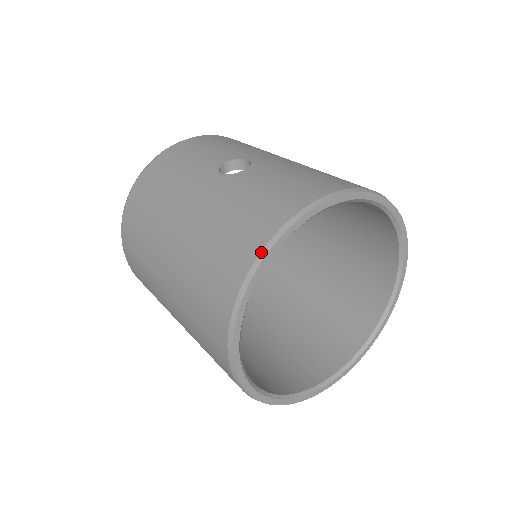
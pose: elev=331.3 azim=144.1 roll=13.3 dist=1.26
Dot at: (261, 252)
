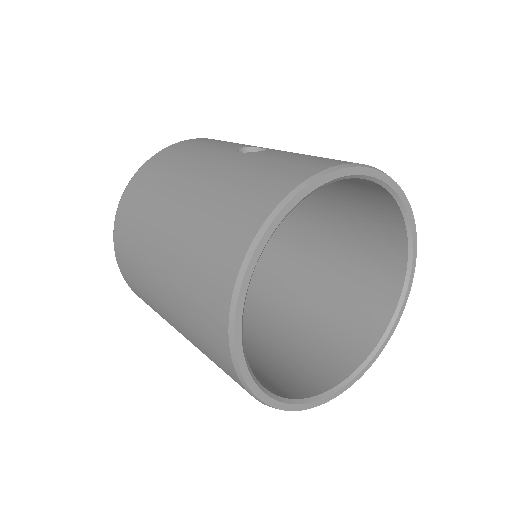
Dot at: (284, 198)
